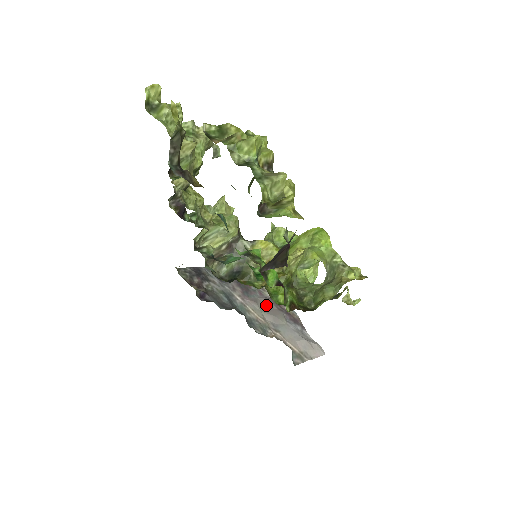
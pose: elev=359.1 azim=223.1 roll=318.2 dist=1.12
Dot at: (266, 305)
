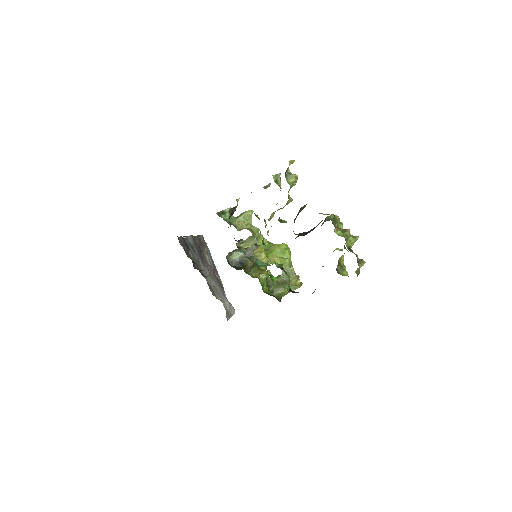
Dot at: (210, 272)
